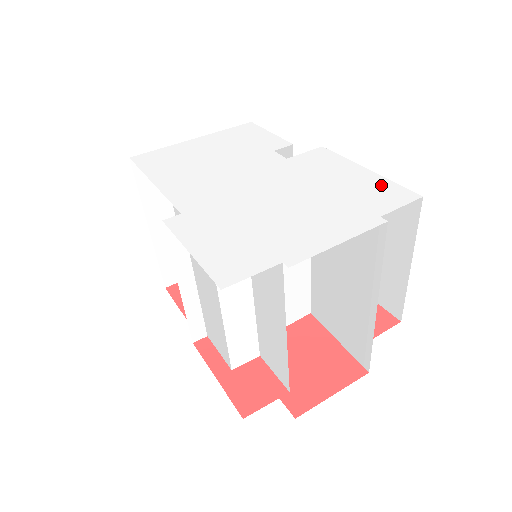
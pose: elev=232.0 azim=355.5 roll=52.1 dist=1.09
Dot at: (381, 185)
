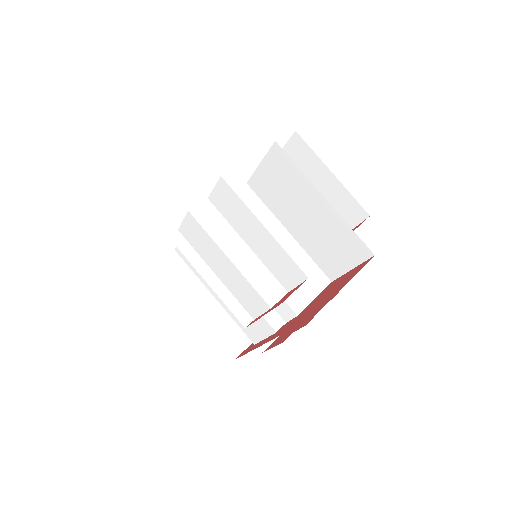
Dot at: occluded
